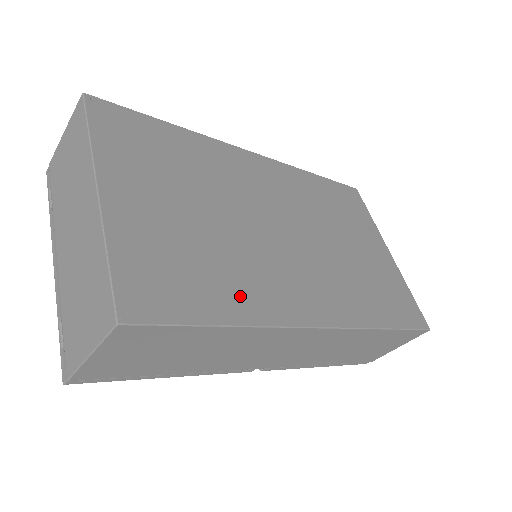
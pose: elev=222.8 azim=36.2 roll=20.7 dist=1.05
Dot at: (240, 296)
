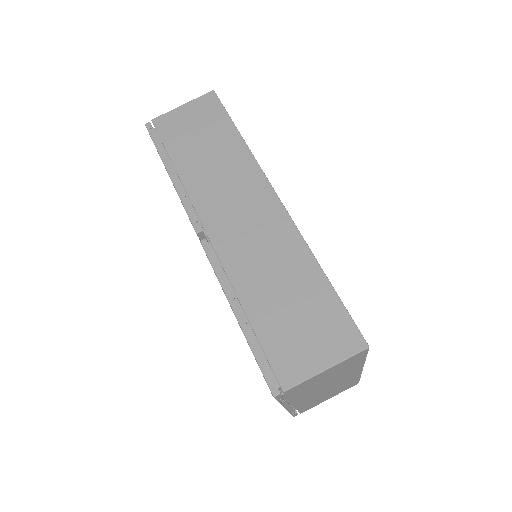
Dot at: occluded
